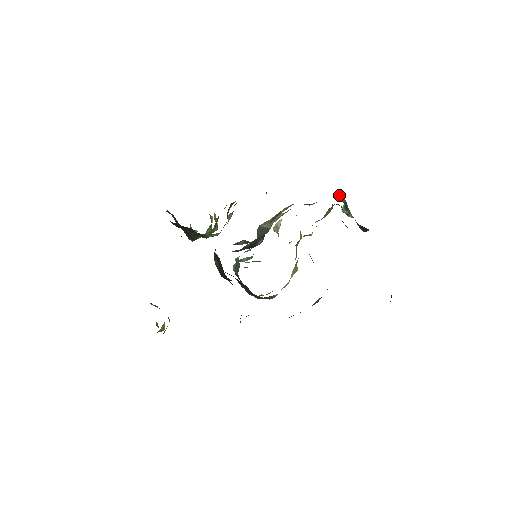
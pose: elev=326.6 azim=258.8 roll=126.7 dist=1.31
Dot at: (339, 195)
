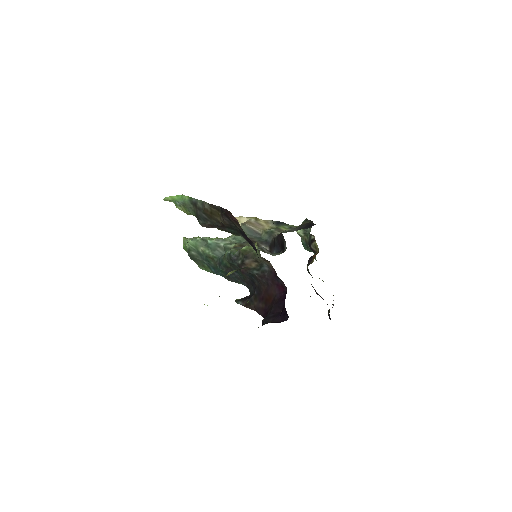
Dot at: occluded
